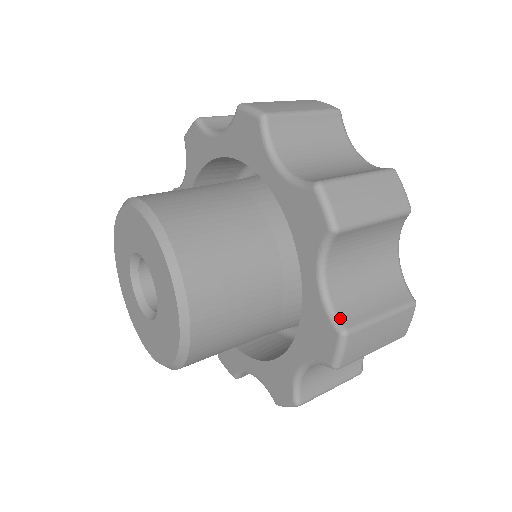
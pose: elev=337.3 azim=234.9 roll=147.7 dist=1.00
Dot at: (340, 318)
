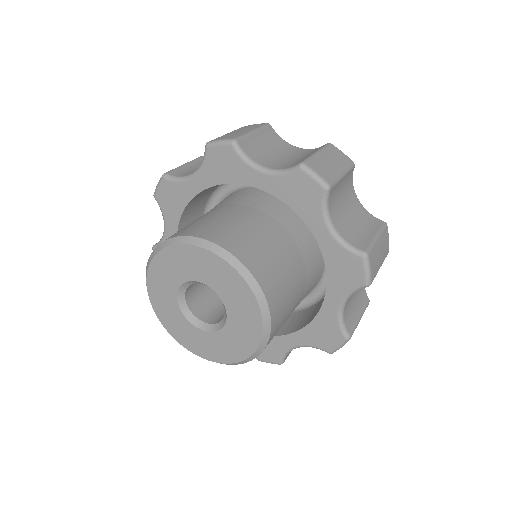
Dot at: (347, 329)
